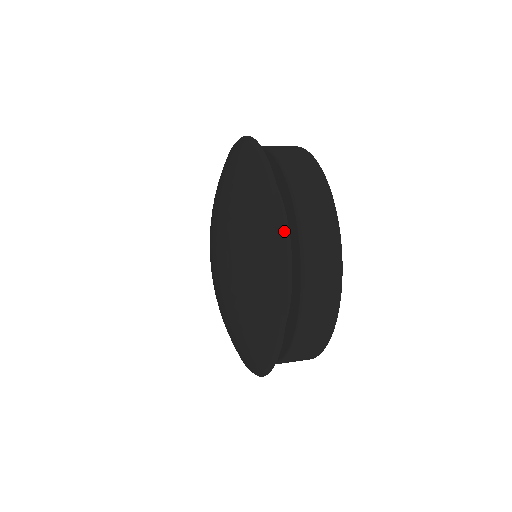
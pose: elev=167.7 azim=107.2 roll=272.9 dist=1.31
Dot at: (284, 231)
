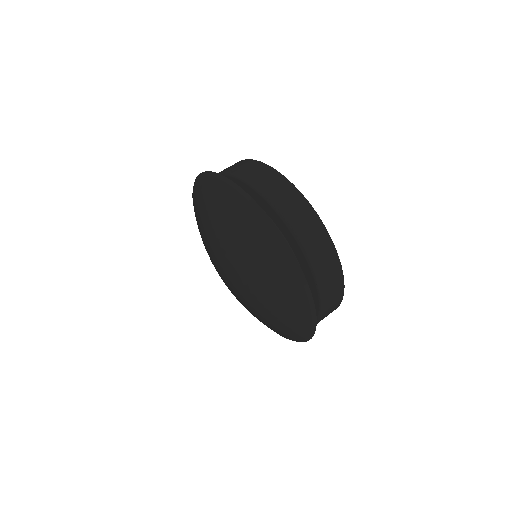
Dot at: occluded
